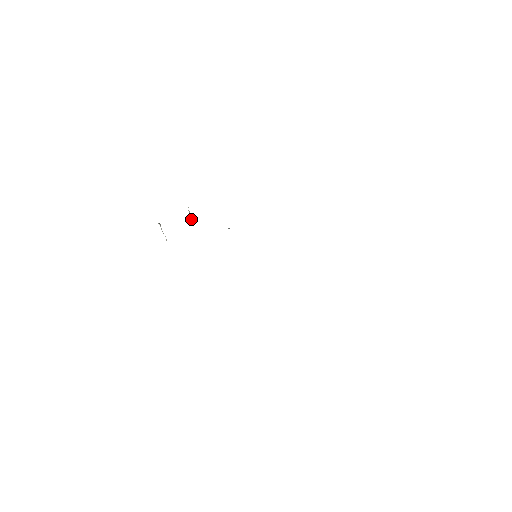
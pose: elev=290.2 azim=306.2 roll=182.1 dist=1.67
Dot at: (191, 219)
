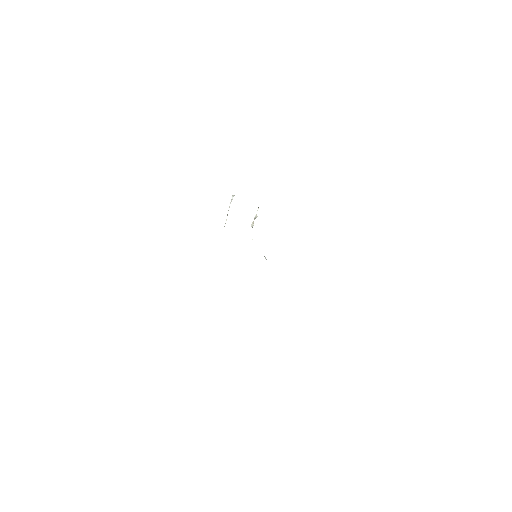
Dot at: occluded
